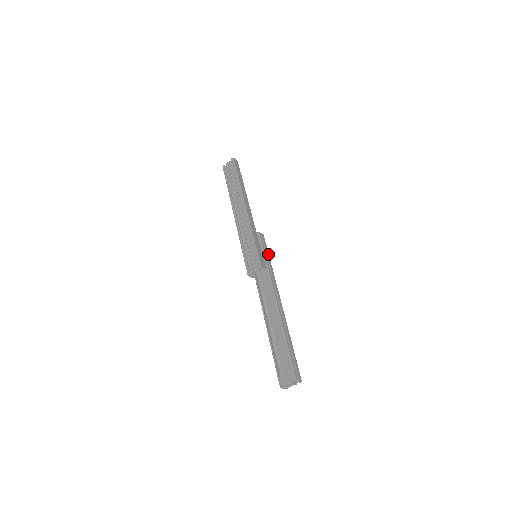
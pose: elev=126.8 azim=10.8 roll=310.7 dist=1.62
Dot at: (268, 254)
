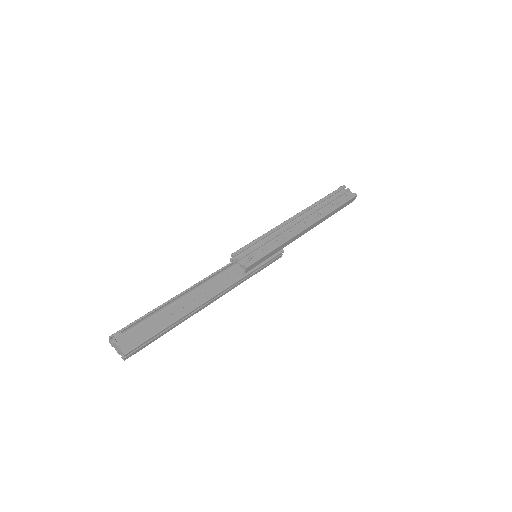
Dot at: (262, 269)
